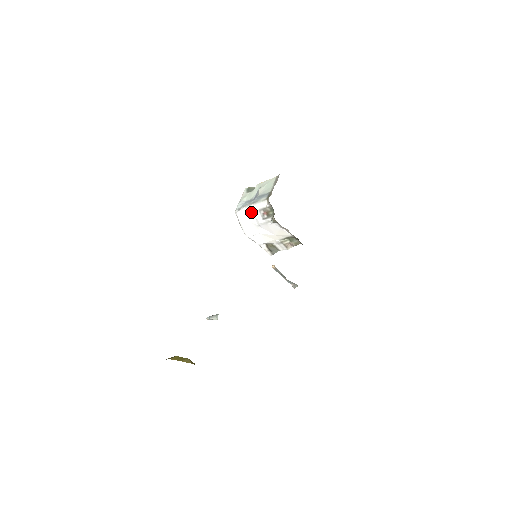
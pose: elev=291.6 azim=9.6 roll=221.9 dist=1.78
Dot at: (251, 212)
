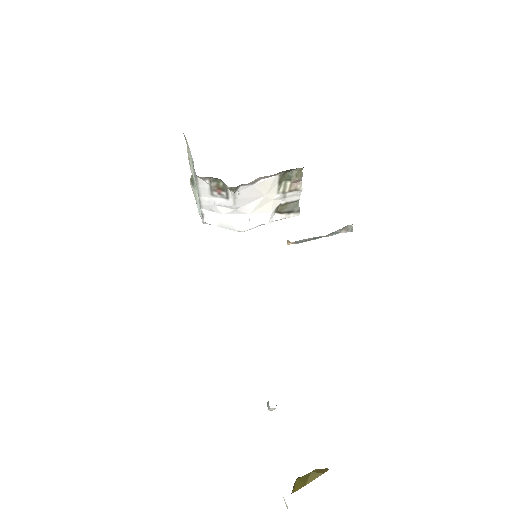
Dot at: (211, 206)
